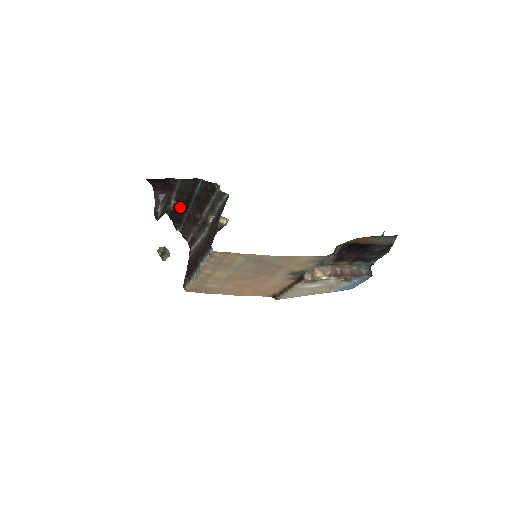
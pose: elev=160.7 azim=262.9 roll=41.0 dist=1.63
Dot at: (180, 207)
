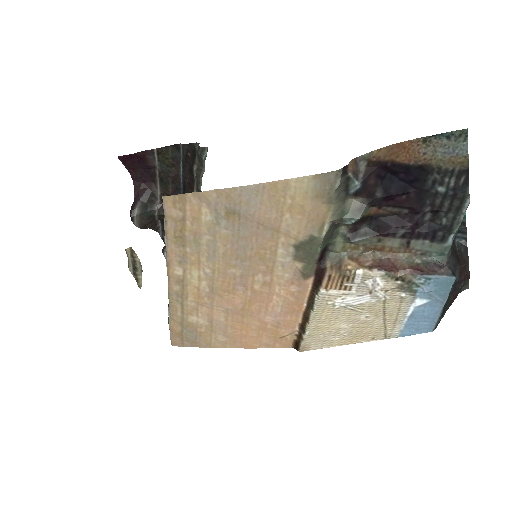
Dot at: occluded
